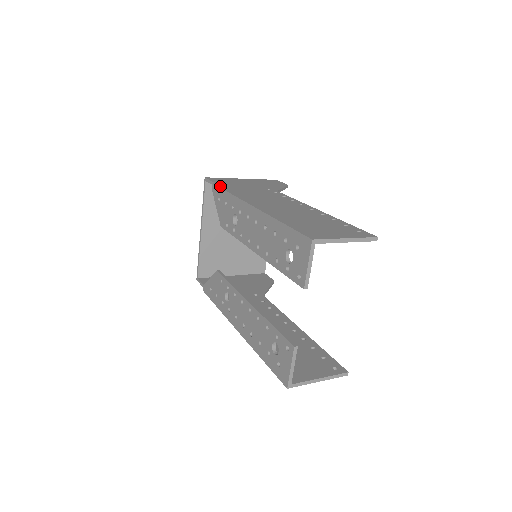
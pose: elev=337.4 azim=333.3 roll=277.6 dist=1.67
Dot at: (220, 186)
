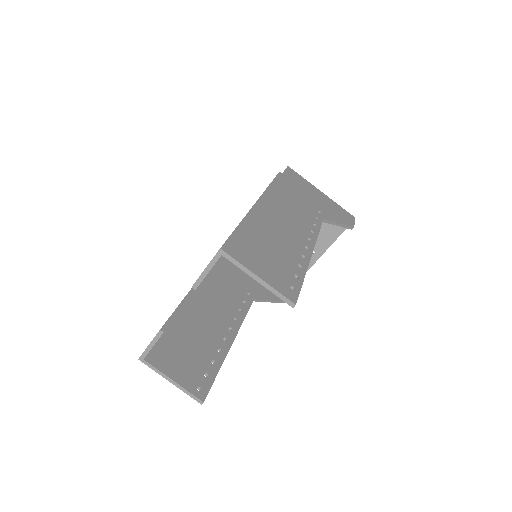
Dot at: (278, 177)
